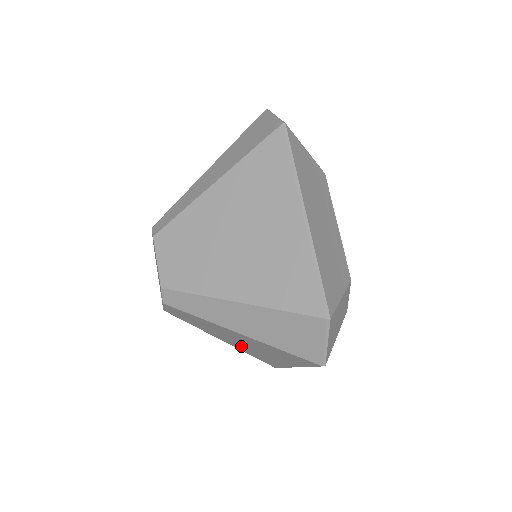
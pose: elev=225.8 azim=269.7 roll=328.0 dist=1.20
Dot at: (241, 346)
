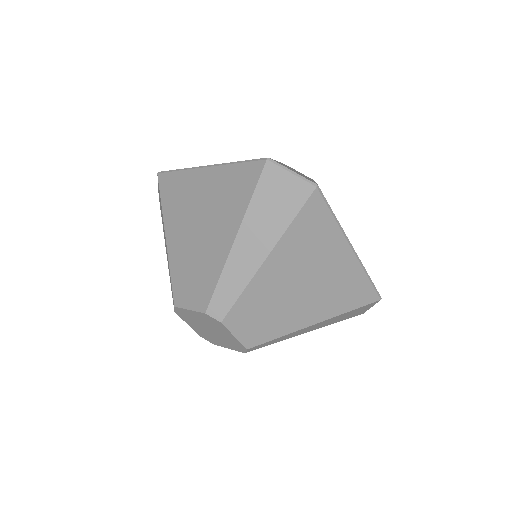
Dot at: (319, 300)
